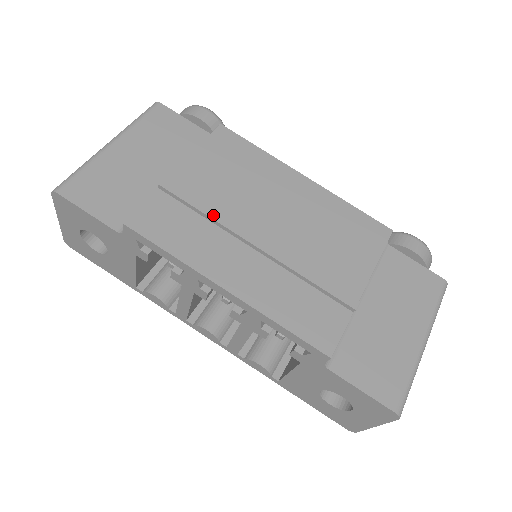
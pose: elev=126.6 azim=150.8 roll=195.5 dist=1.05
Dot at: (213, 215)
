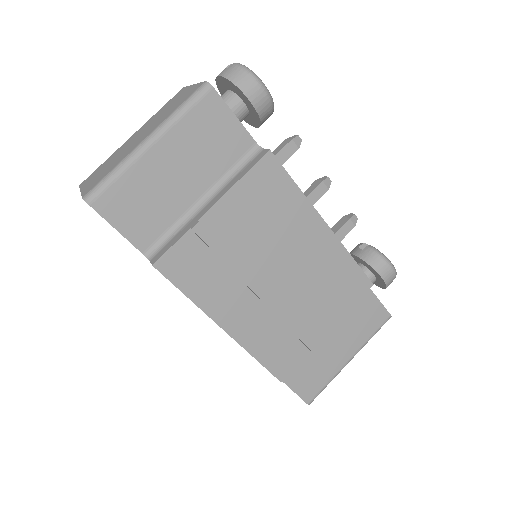
Dot at: (233, 266)
